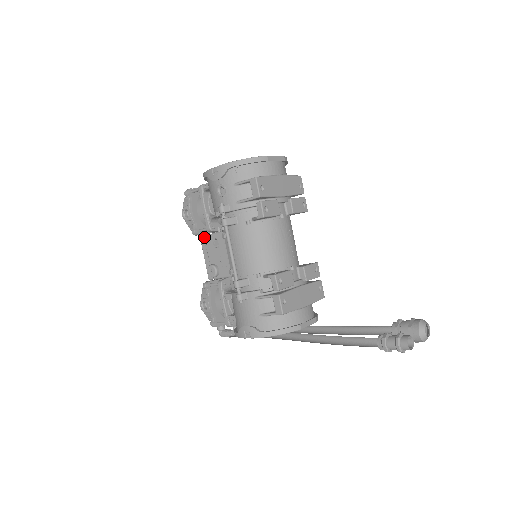
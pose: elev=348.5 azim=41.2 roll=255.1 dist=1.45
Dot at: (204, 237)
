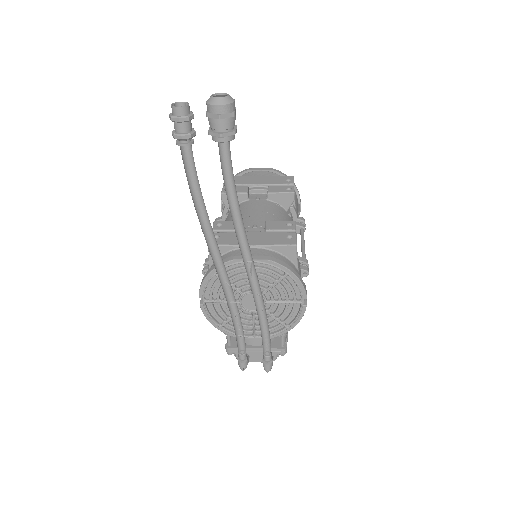
Dot at: occluded
